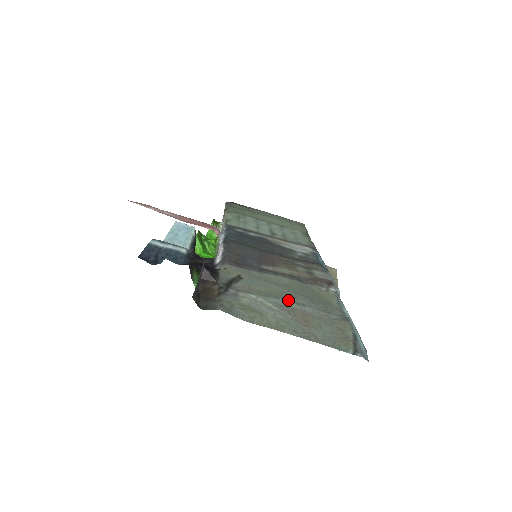
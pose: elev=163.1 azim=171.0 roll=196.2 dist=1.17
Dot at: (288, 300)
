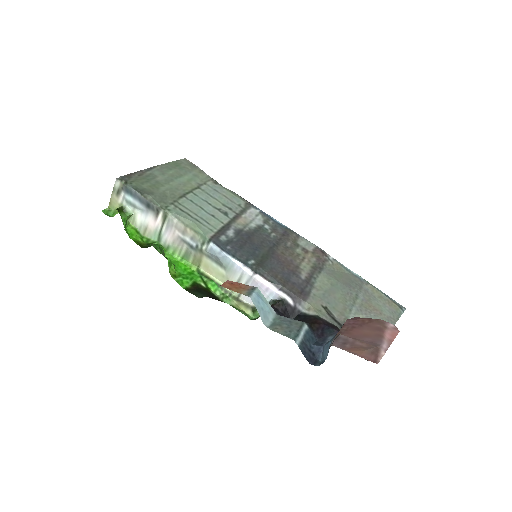
Dot at: (354, 301)
